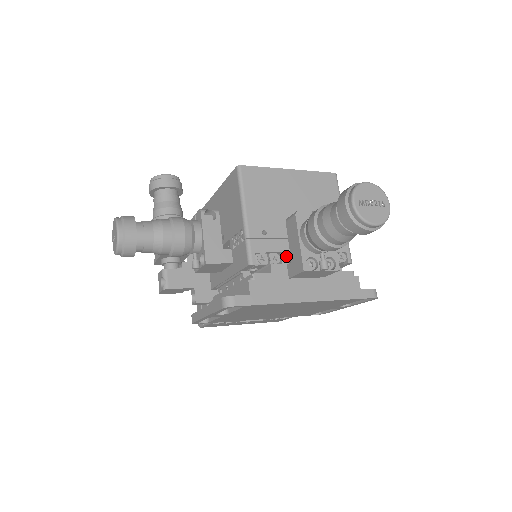
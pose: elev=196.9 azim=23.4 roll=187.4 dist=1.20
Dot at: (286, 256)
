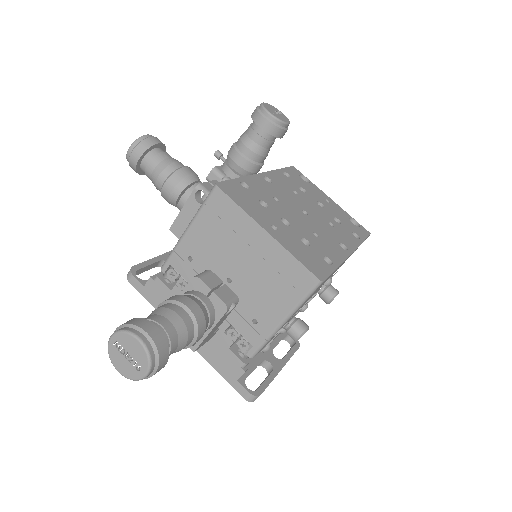
Dot at: occluded
